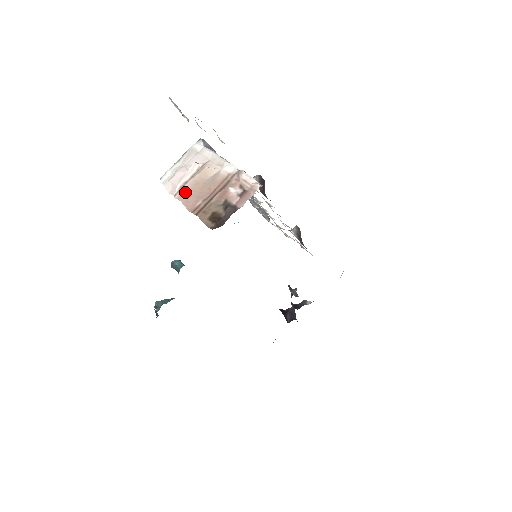
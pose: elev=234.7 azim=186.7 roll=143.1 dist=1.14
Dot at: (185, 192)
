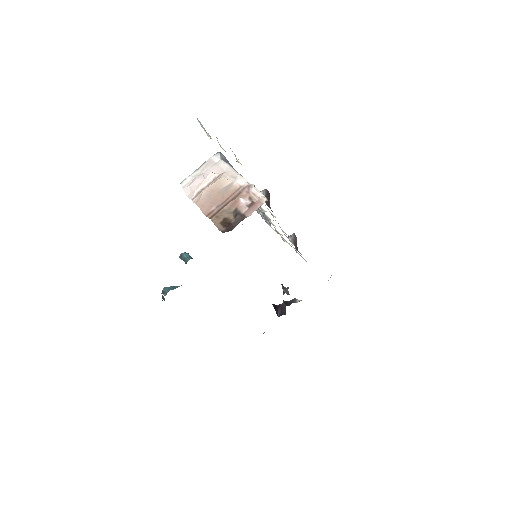
Dot at: (202, 198)
